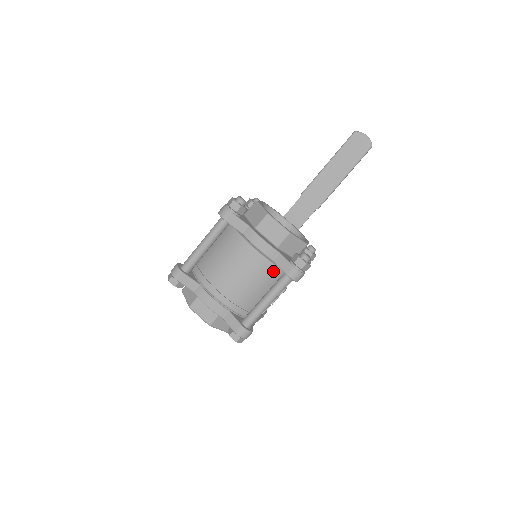
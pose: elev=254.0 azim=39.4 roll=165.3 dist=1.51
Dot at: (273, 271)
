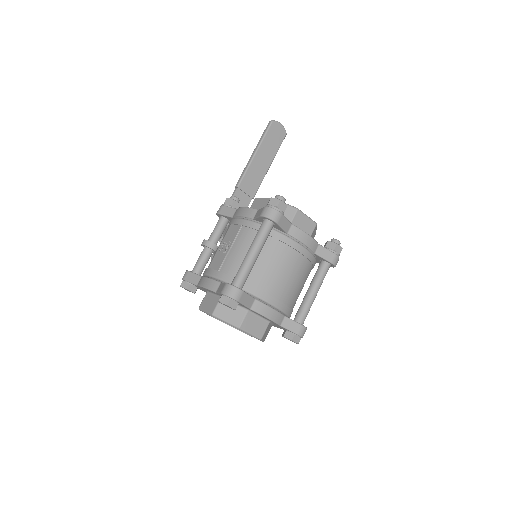
Dot at: (313, 263)
